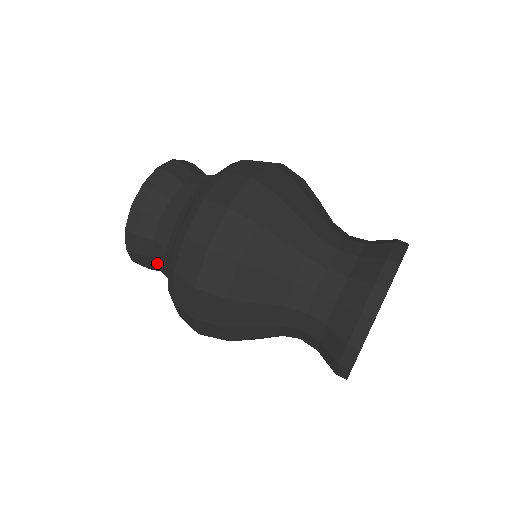
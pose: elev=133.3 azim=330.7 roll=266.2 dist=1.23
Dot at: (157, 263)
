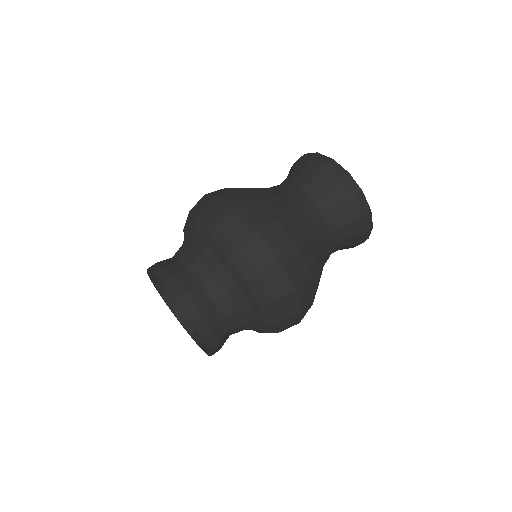
Dot at: (218, 305)
